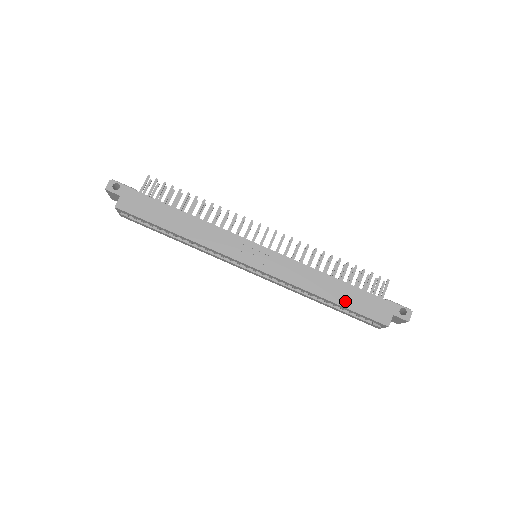
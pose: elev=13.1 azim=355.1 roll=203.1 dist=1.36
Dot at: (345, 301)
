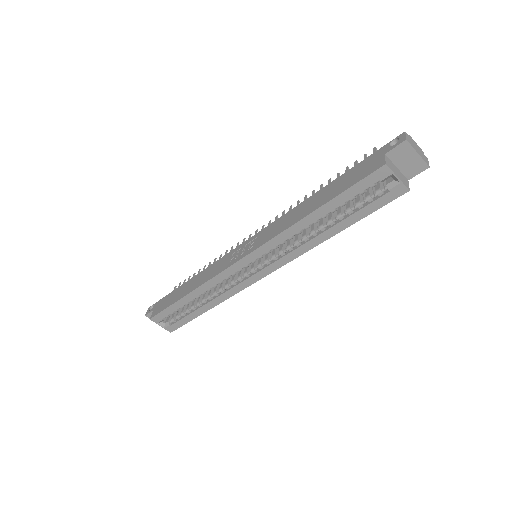
Dot at: (330, 196)
